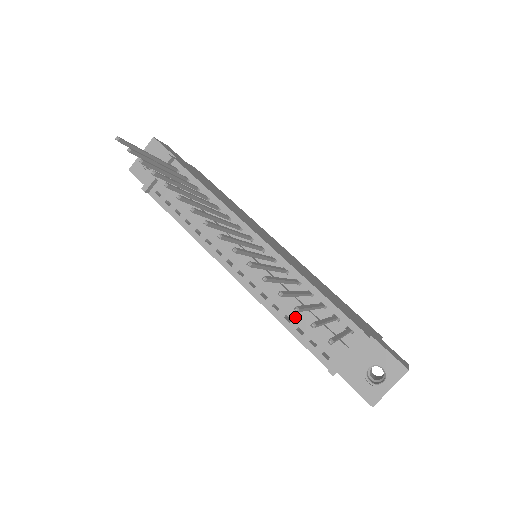
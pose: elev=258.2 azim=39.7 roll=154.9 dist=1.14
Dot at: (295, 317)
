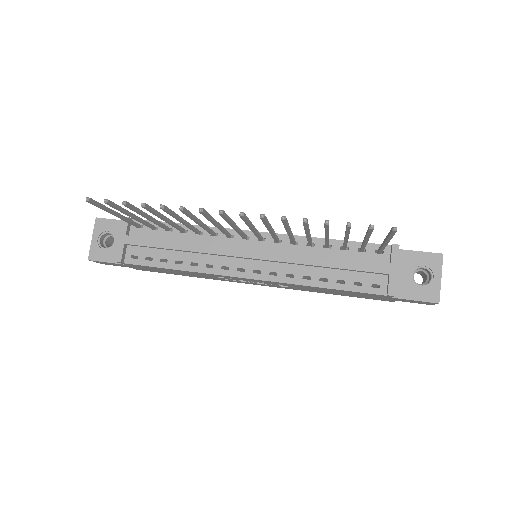
Dot at: (328, 274)
